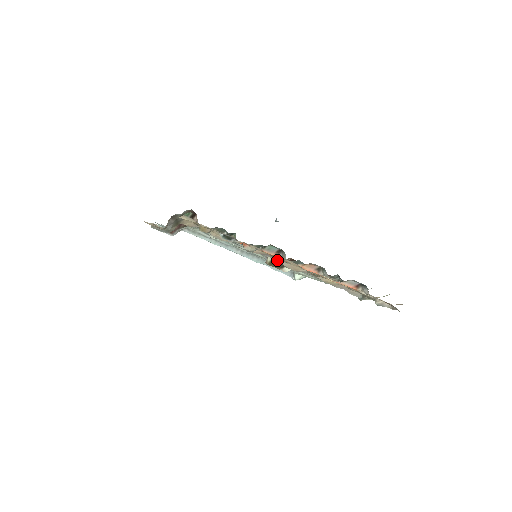
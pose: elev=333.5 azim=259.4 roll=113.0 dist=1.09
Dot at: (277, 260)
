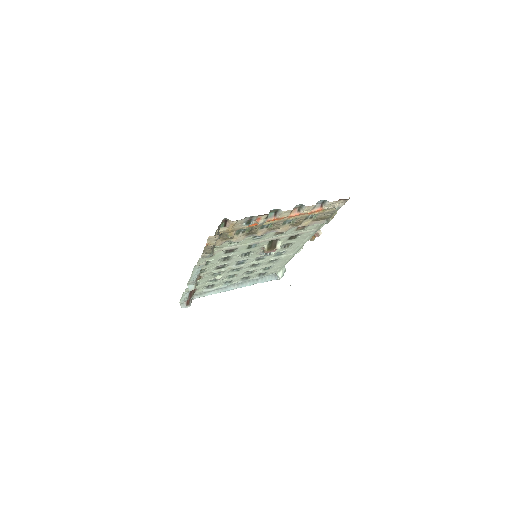
Dot at: occluded
